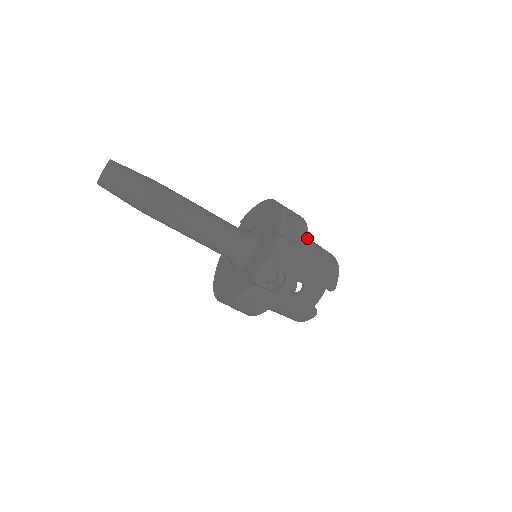
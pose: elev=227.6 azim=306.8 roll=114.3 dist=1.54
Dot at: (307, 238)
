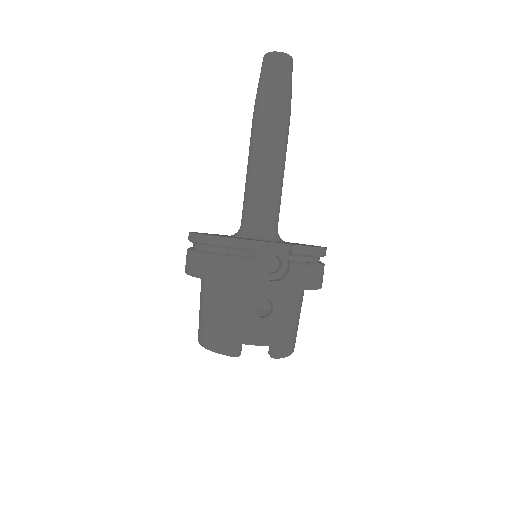
Dot at: (320, 287)
